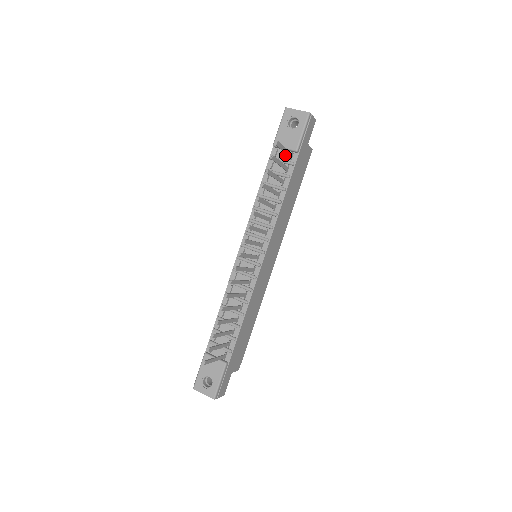
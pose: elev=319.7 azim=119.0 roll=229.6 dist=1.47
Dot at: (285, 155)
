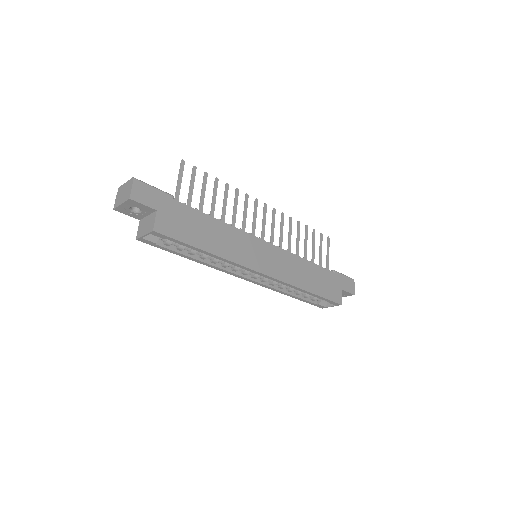
Dot at: occluded
